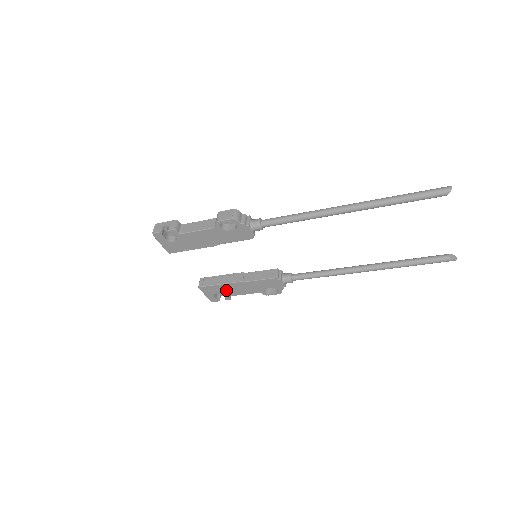
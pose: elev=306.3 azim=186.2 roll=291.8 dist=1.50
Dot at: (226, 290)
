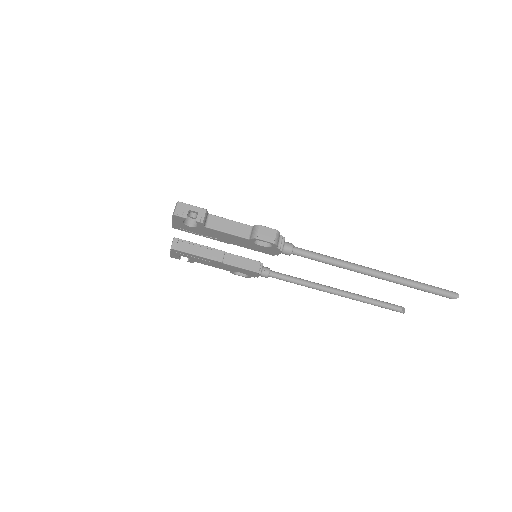
Dot at: (198, 259)
